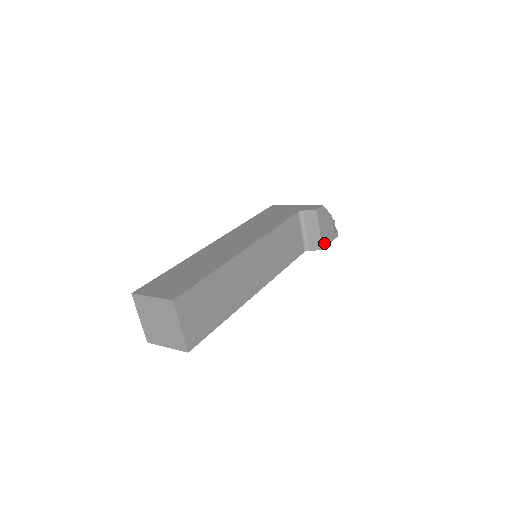
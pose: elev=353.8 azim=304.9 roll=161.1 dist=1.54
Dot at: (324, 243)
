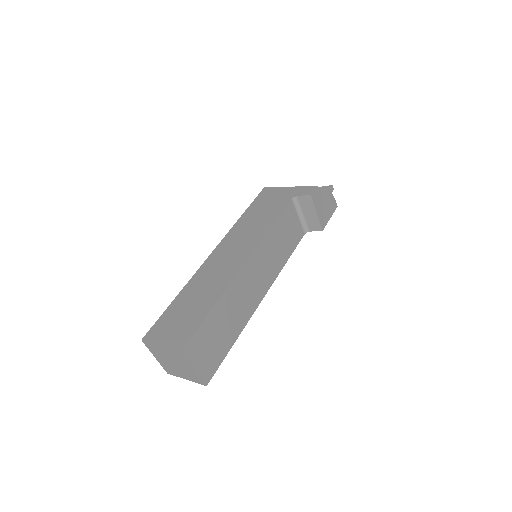
Dot at: (323, 222)
